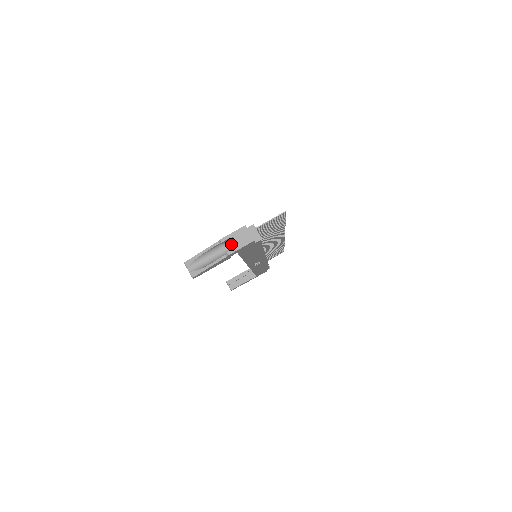
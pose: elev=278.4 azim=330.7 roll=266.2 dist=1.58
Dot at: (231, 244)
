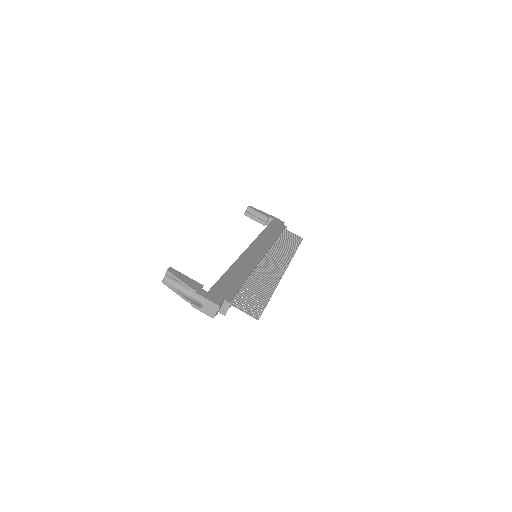
Dot at: occluded
